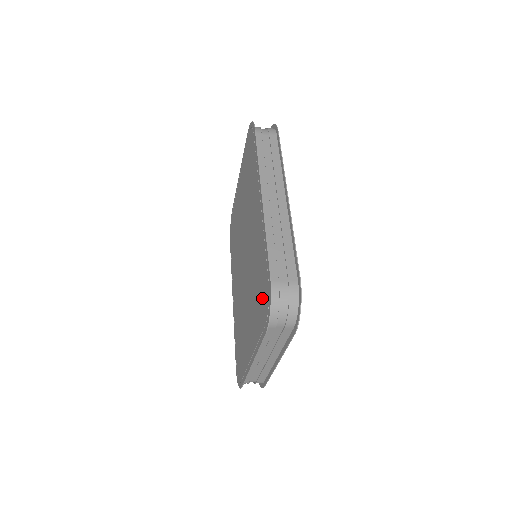
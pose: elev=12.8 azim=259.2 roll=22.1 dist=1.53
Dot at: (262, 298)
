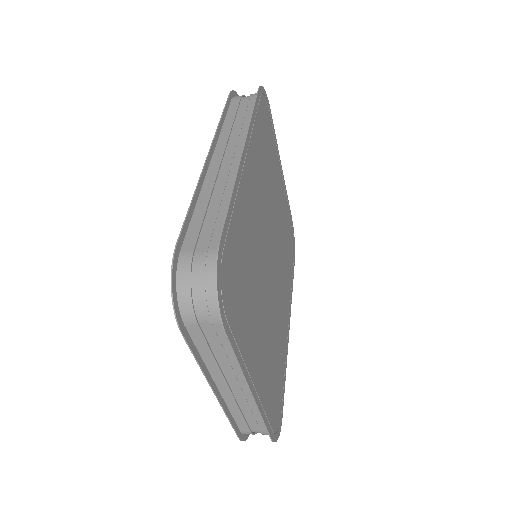
Dot at: occluded
